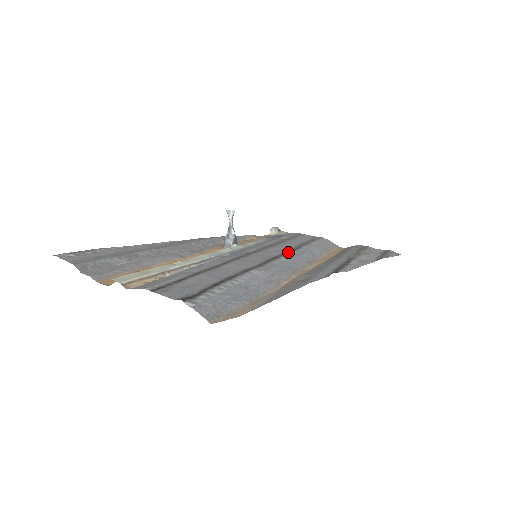
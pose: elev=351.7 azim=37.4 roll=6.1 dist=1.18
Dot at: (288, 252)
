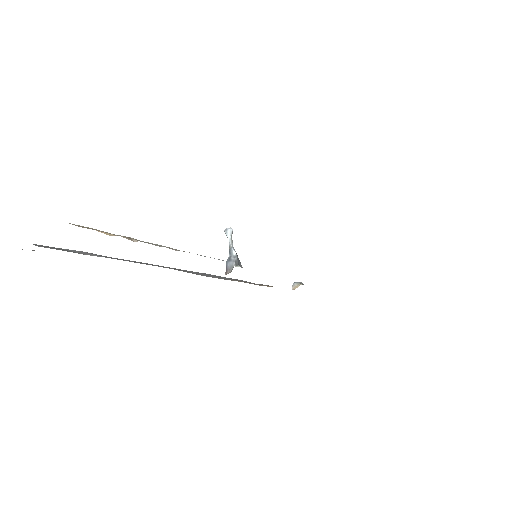
Dot at: occluded
